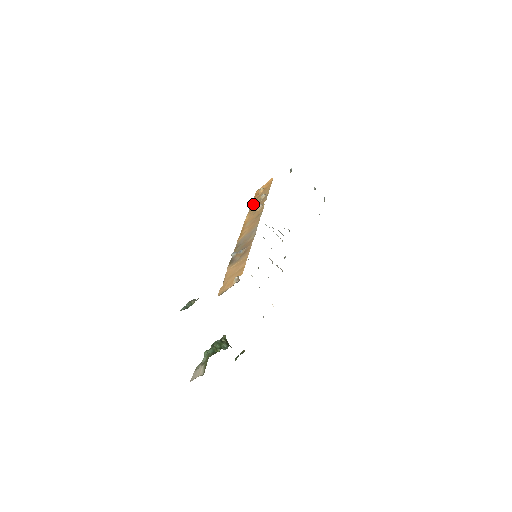
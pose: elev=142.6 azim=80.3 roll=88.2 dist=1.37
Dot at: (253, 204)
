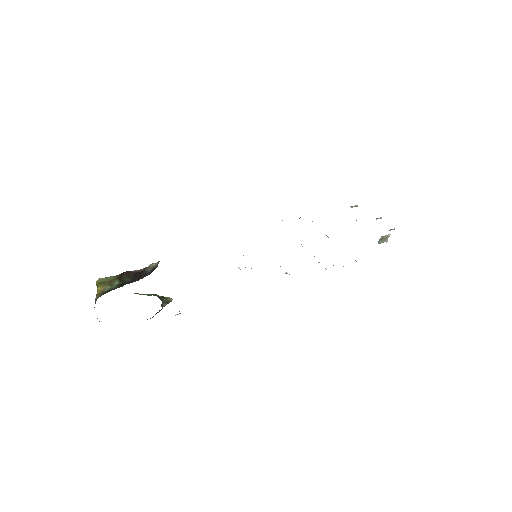
Dot at: occluded
